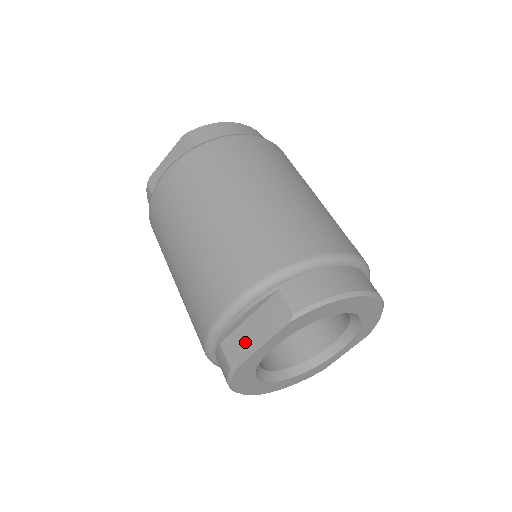
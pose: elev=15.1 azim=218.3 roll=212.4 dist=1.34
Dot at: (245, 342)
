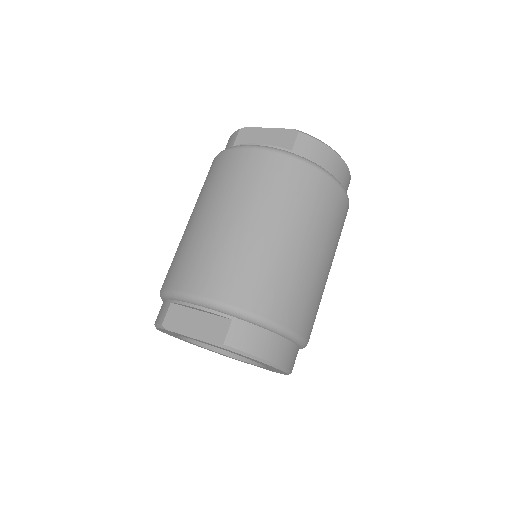
Dot at: (184, 322)
